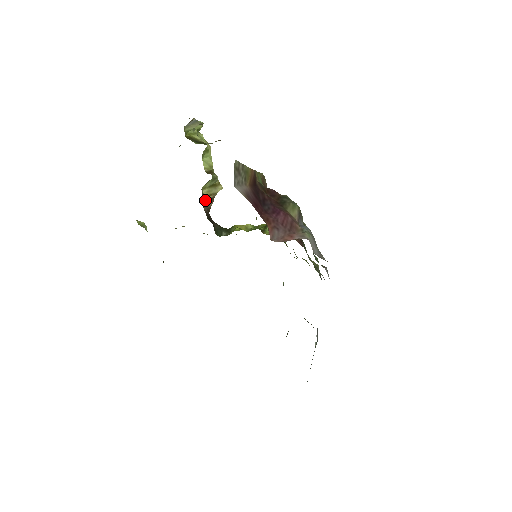
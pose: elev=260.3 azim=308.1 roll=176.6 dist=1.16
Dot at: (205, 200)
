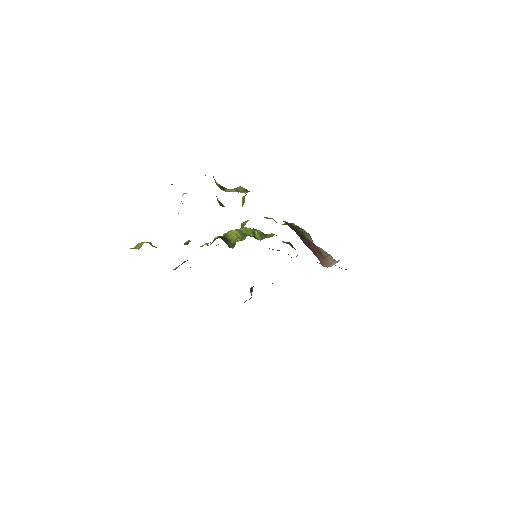
Dot at: occluded
